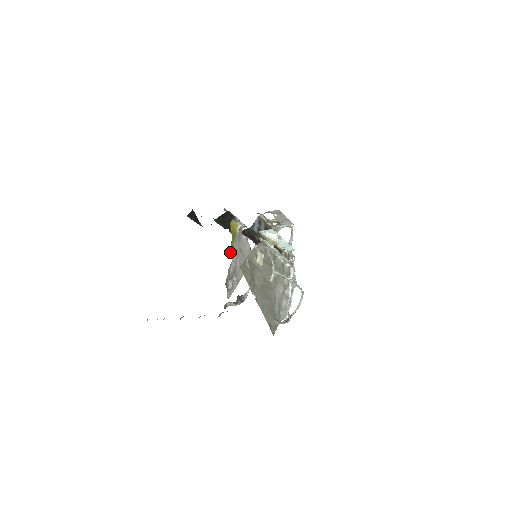
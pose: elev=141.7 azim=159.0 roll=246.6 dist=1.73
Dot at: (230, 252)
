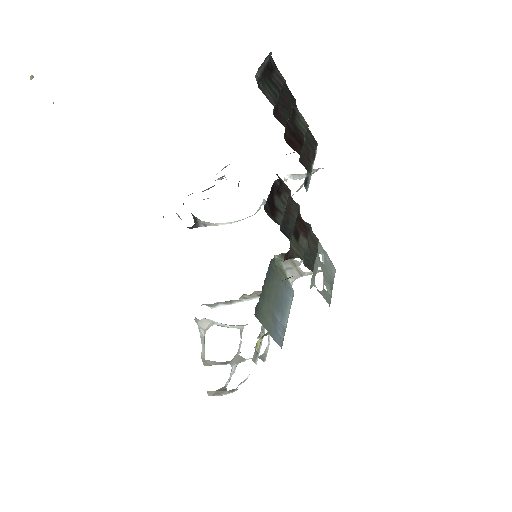
Dot at: occluded
